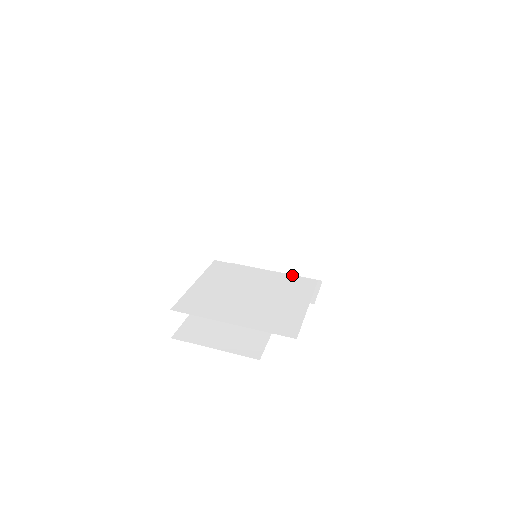
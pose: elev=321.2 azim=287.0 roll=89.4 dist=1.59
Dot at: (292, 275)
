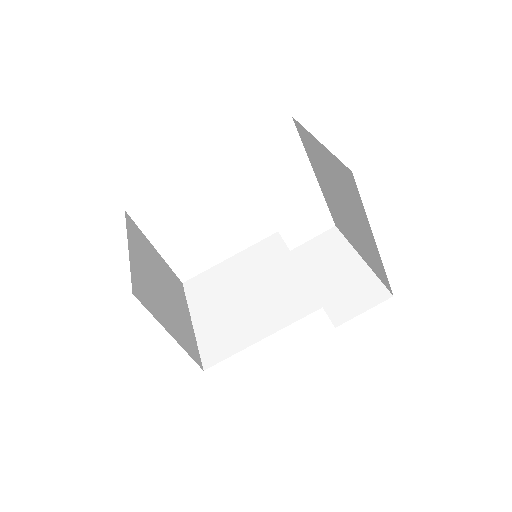
Dot at: occluded
